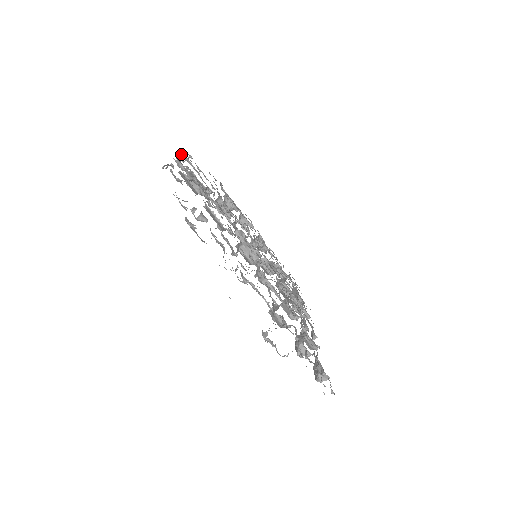
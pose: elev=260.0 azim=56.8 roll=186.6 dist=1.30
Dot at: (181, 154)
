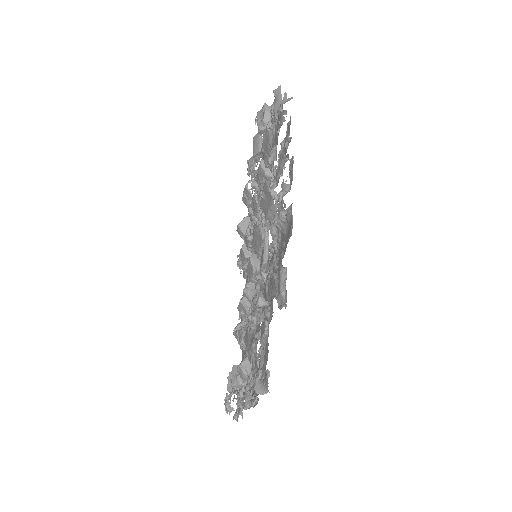
Dot at: (289, 167)
